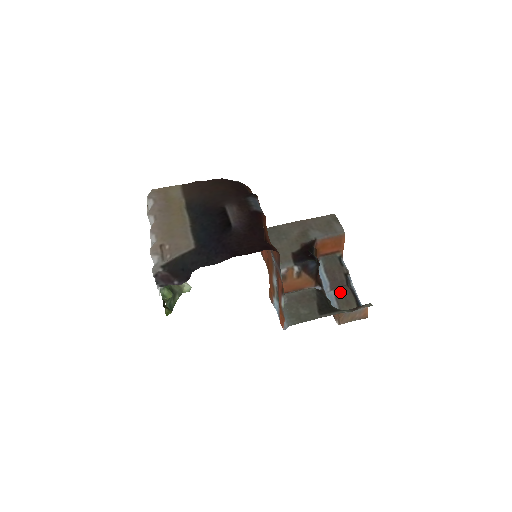
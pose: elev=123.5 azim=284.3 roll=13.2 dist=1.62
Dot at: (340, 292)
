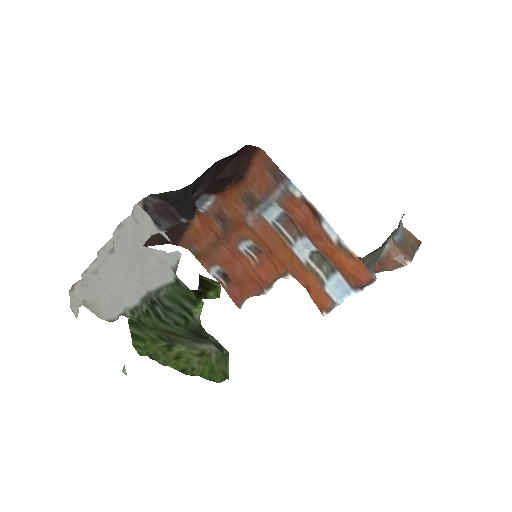
Dot at: occluded
